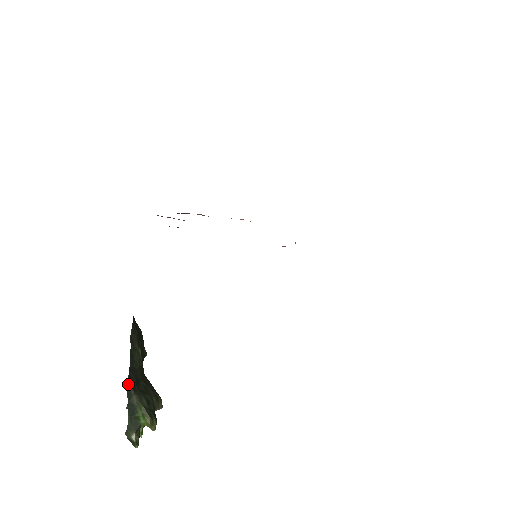
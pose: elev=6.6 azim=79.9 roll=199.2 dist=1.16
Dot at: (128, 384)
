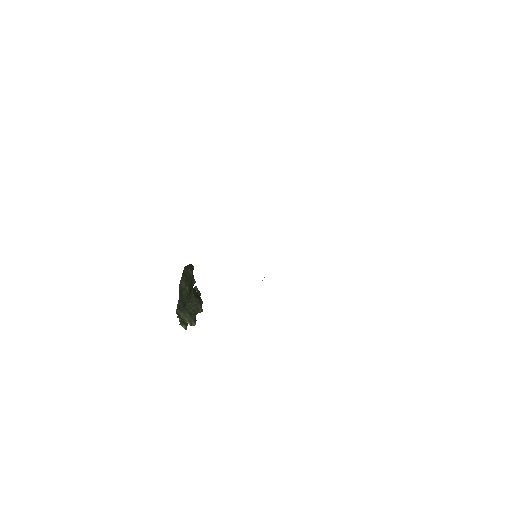
Dot at: (177, 309)
